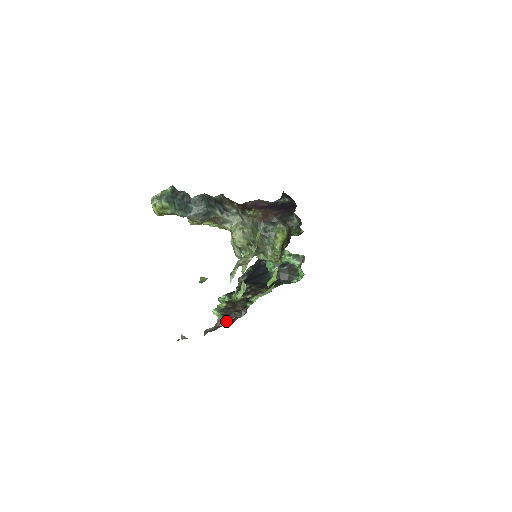
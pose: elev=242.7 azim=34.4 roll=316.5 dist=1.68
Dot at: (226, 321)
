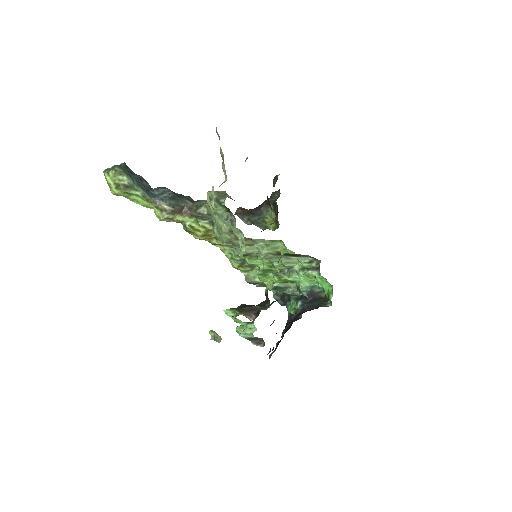
Dot at: (248, 318)
